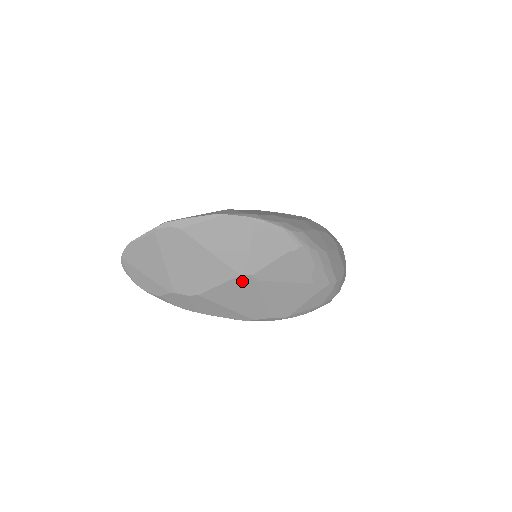
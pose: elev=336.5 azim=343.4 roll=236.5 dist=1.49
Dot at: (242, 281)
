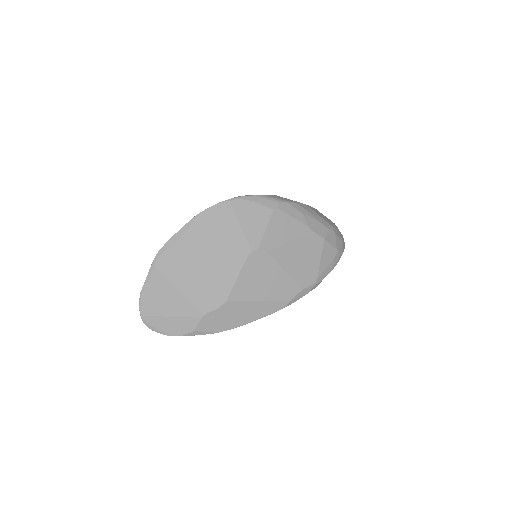
Dot at: (254, 261)
